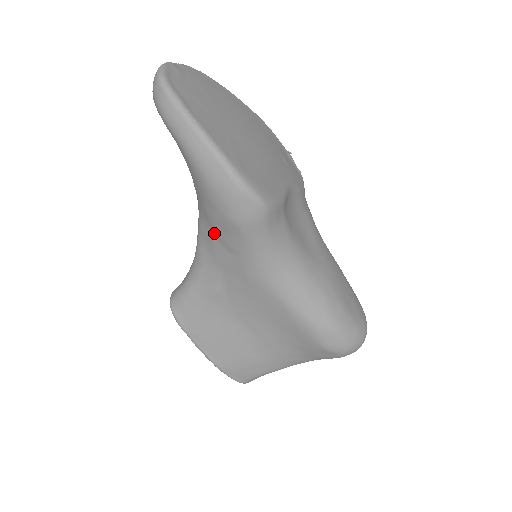
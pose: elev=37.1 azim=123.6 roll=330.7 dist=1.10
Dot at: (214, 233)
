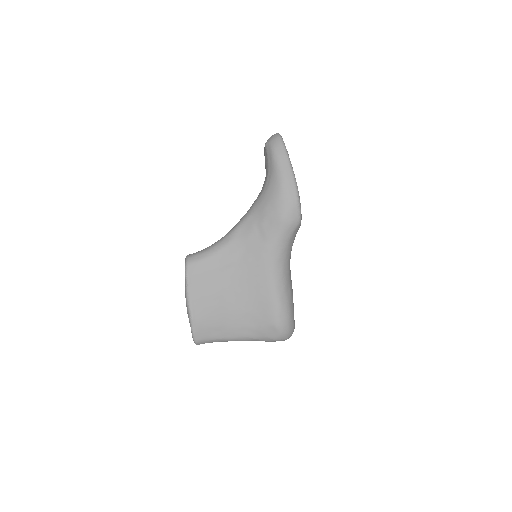
Dot at: (260, 223)
